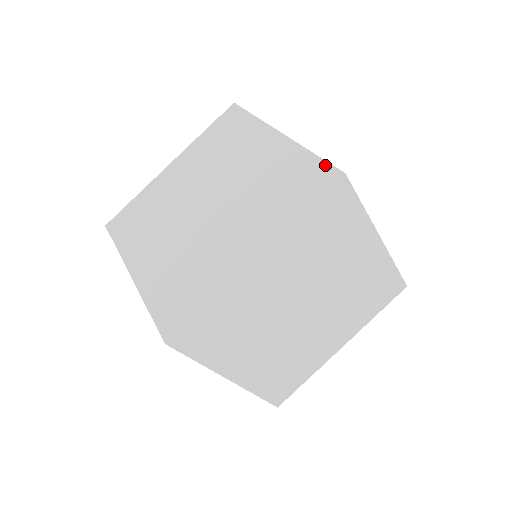
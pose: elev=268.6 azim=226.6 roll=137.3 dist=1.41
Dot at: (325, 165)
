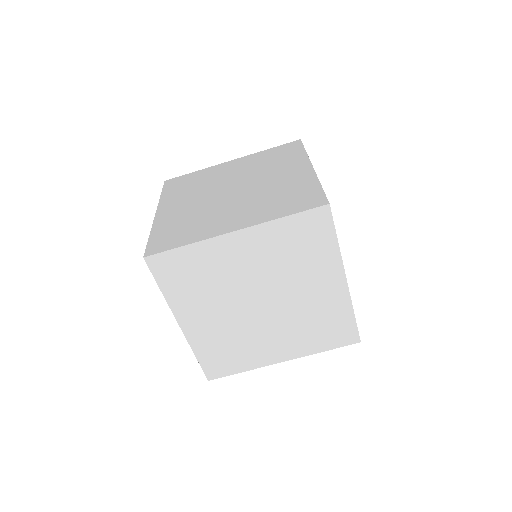
Dot at: (355, 330)
